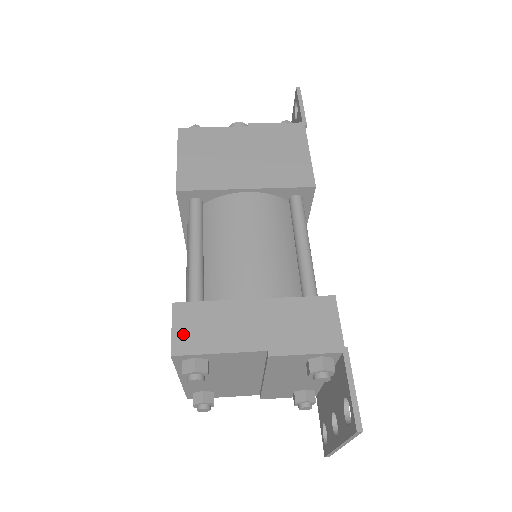
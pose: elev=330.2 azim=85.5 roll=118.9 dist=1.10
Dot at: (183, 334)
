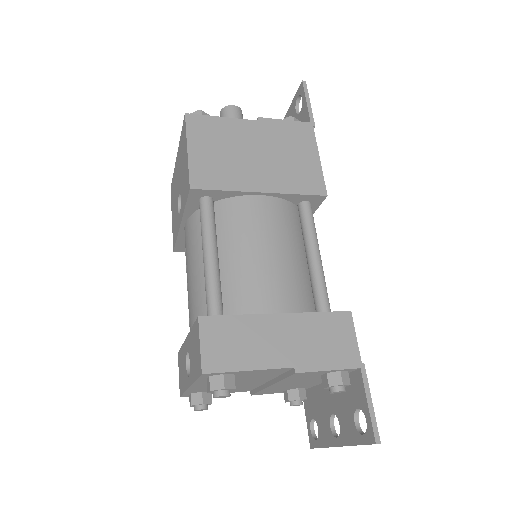
Dot at: (212, 350)
